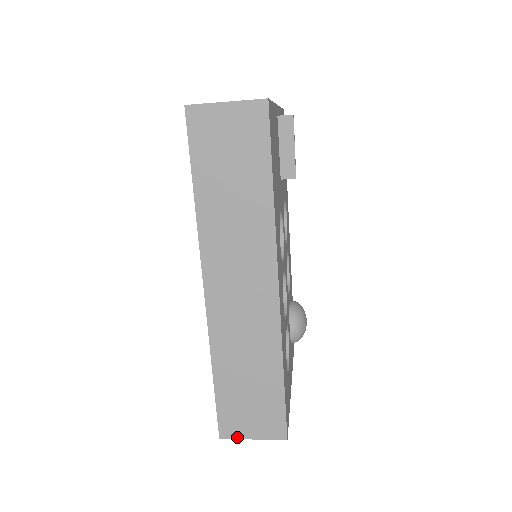
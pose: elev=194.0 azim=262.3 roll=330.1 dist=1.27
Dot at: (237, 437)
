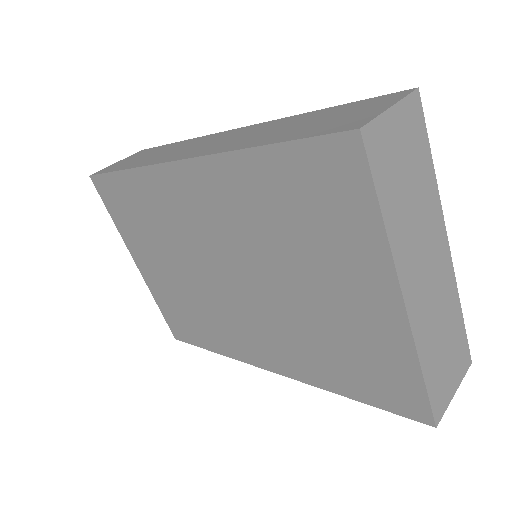
Dot at: occluded
